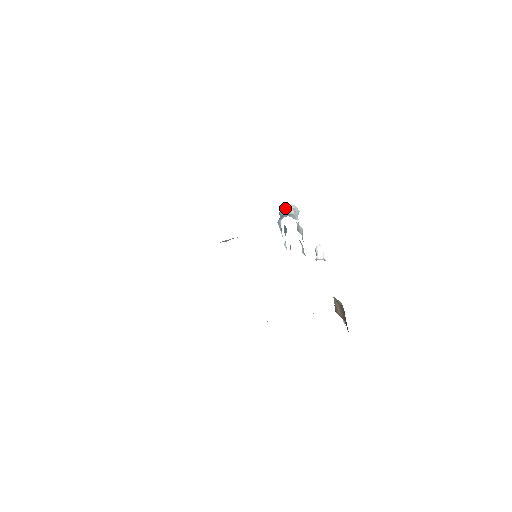
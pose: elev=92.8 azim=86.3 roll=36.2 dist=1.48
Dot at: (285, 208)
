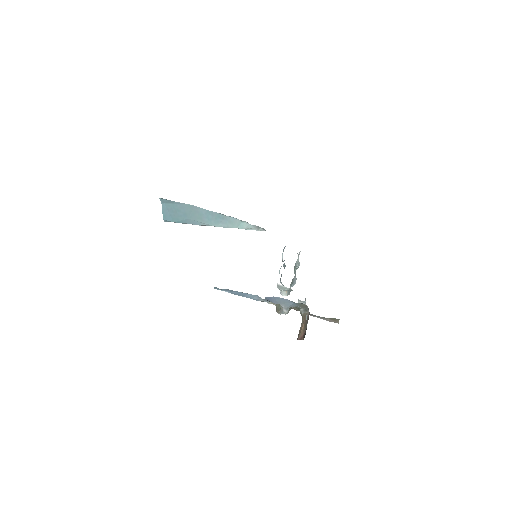
Dot at: occluded
